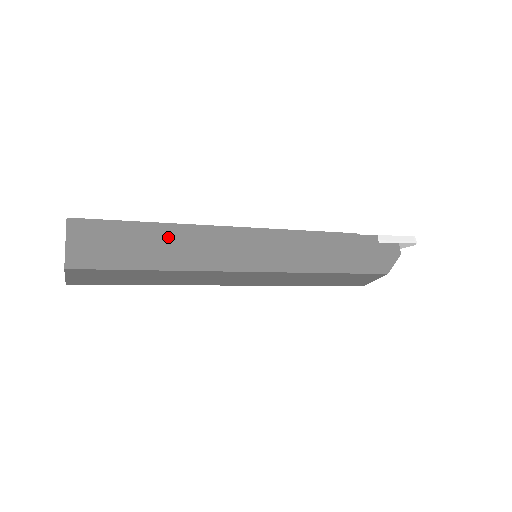
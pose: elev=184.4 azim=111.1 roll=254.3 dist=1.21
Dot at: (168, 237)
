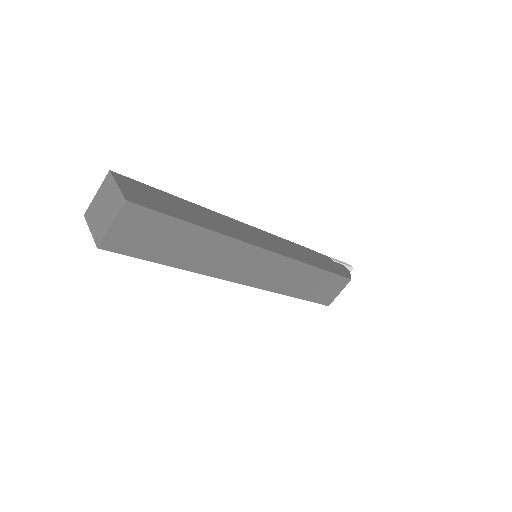
Dot at: (198, 210)
